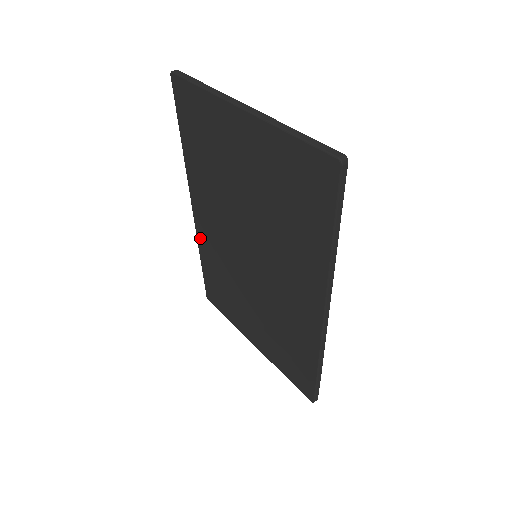
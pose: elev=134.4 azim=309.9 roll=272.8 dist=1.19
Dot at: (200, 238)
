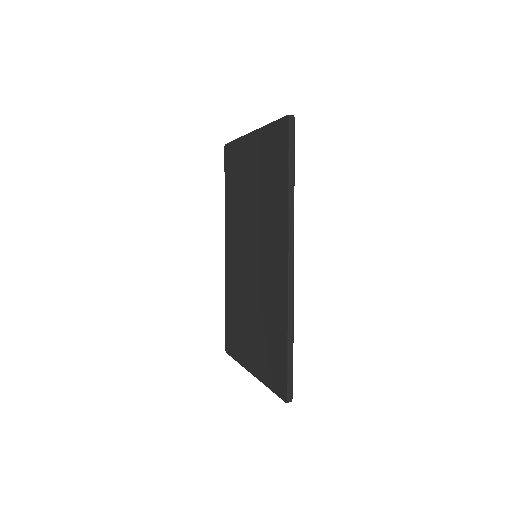
Dot at: (227, 276)
